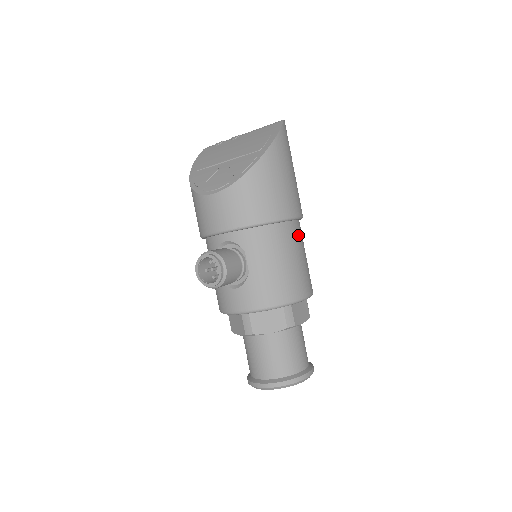
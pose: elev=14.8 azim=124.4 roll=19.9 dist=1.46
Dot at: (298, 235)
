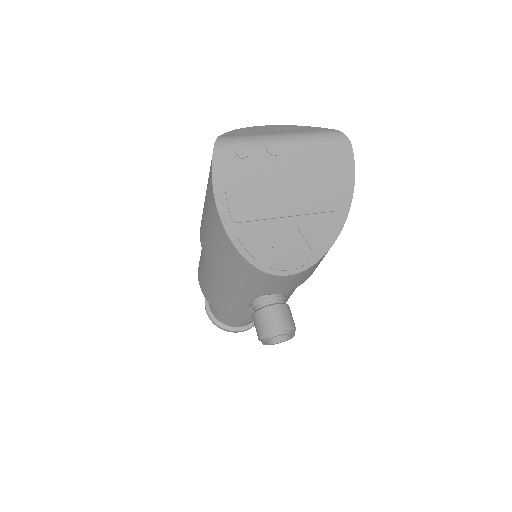
Dot at: occluded
